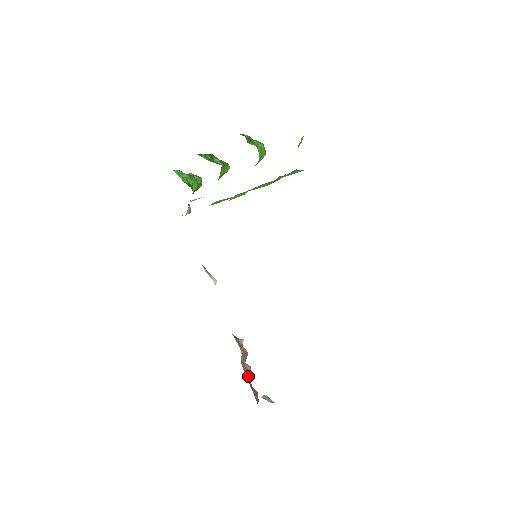
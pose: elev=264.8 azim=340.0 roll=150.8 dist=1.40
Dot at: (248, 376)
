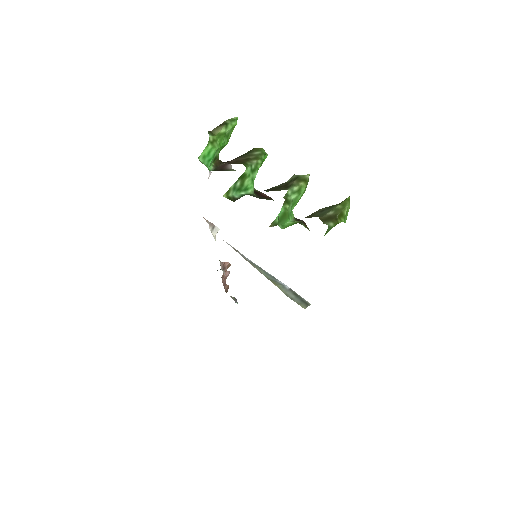
Dot at: (225, 280)
